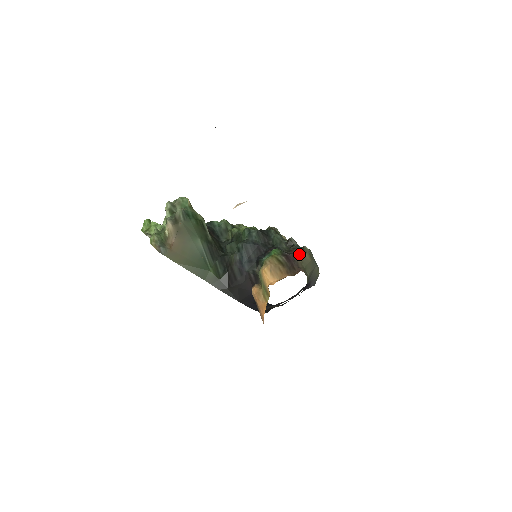
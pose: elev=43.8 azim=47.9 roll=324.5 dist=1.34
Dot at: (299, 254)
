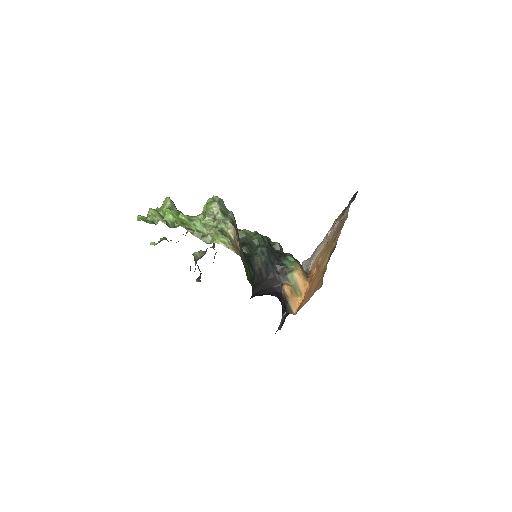
Dot at: occluded
